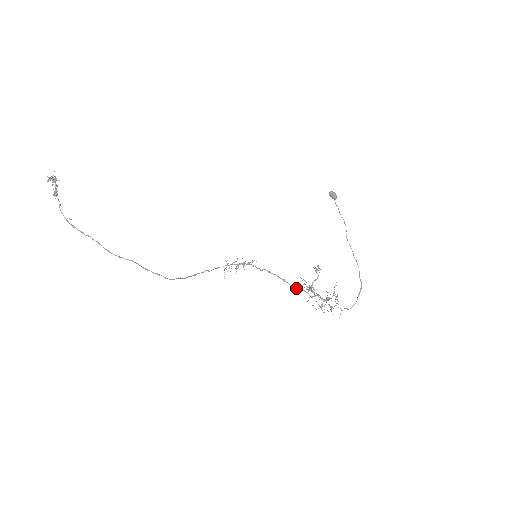
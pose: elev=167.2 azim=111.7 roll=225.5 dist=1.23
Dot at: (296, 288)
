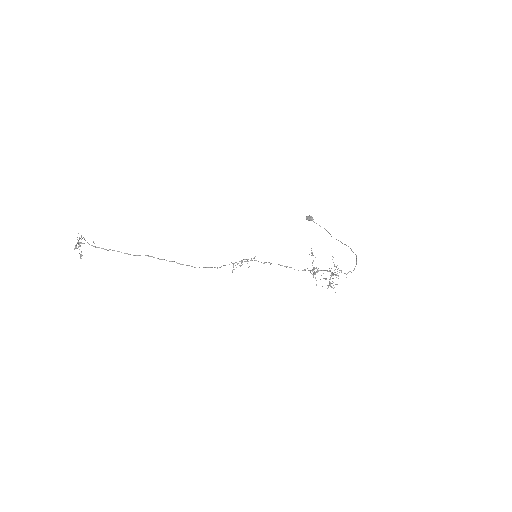
Dot at: occluded
